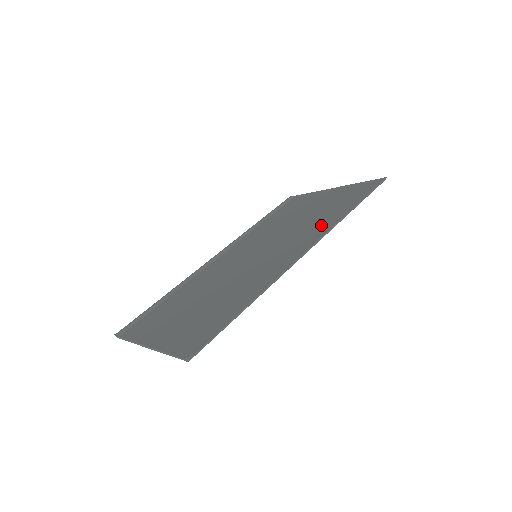
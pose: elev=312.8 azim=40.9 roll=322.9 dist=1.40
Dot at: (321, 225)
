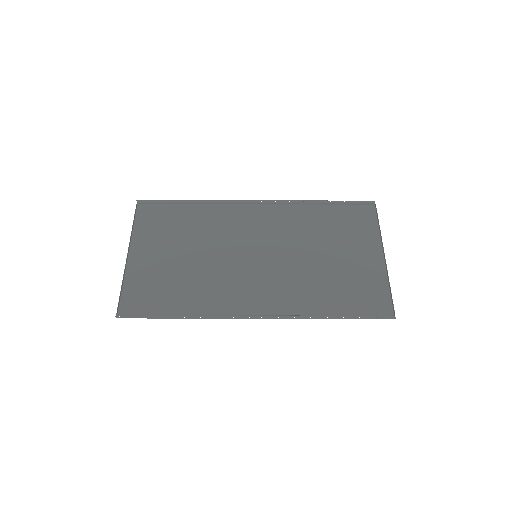
Dot at: (305, 297)
